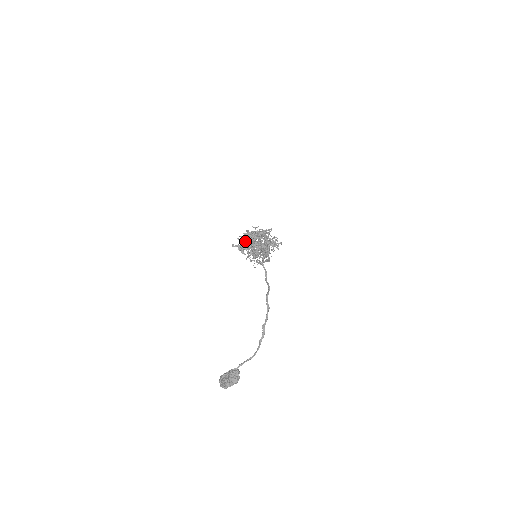
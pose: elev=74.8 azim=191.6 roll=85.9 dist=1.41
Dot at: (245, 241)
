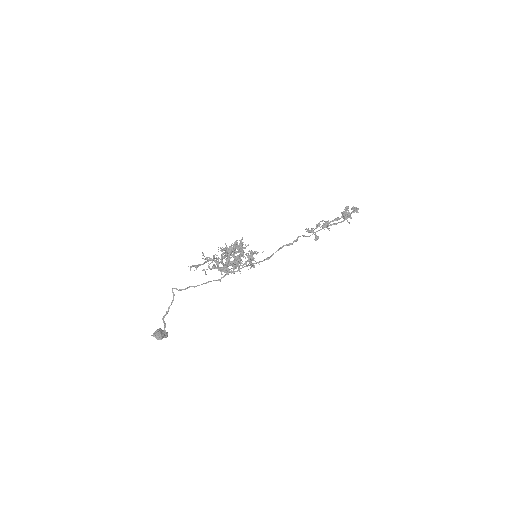
Dot at: (222, 251)
